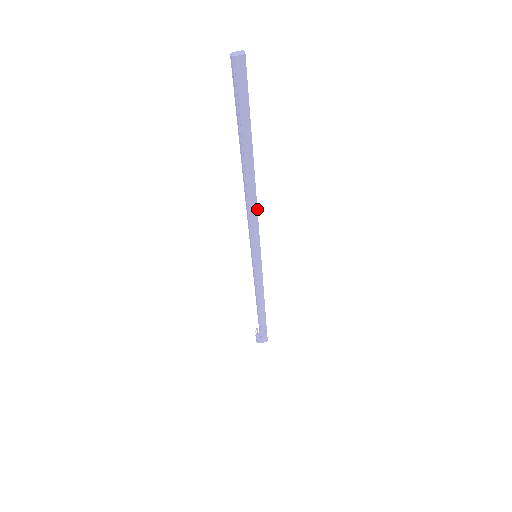
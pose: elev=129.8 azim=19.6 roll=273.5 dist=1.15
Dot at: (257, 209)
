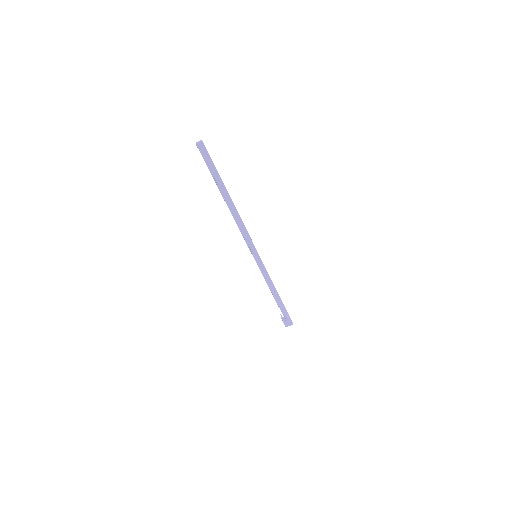
Dot at: (243, 224)
